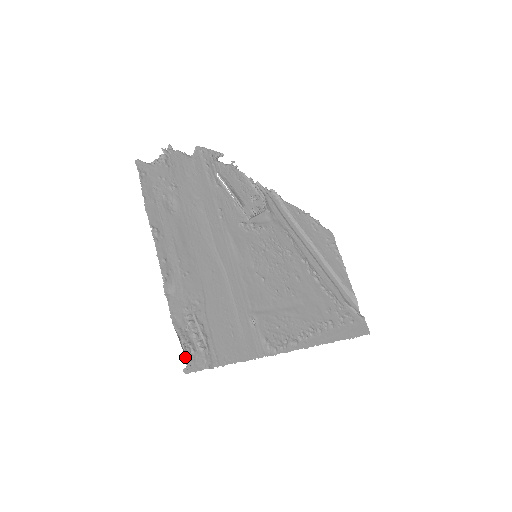
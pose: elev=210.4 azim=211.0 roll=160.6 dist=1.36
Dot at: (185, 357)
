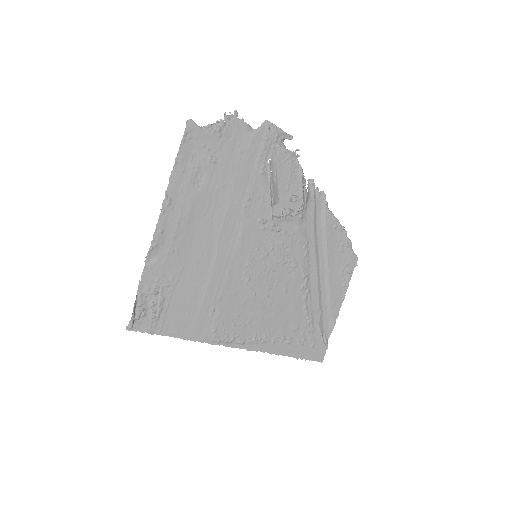
Dot at: (130, 321)
